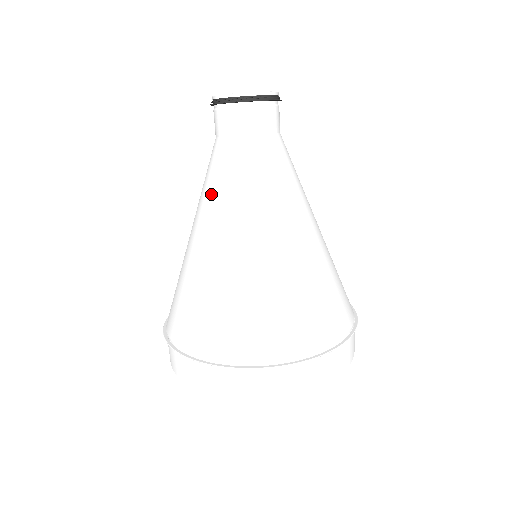
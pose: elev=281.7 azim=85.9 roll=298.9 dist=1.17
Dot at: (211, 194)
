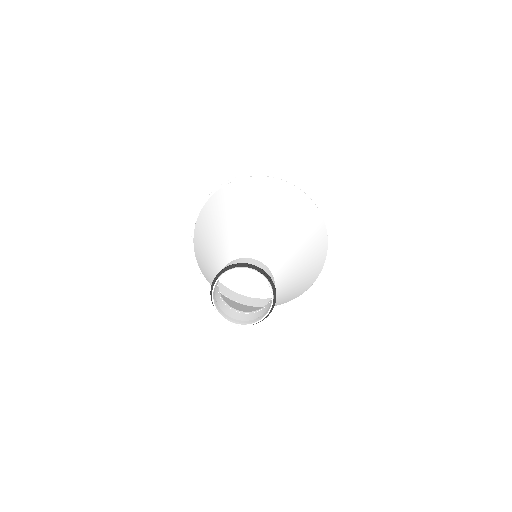
Dot at: occluded
